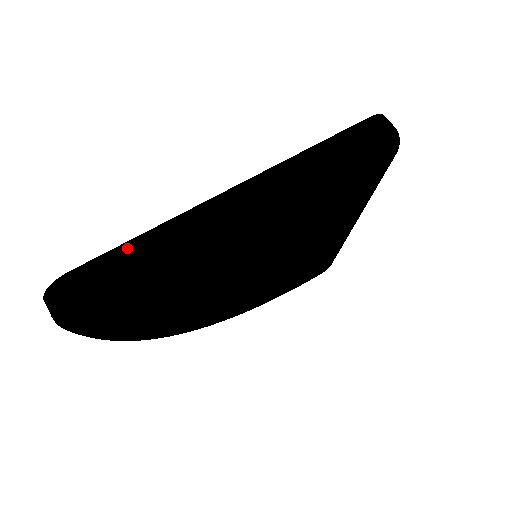
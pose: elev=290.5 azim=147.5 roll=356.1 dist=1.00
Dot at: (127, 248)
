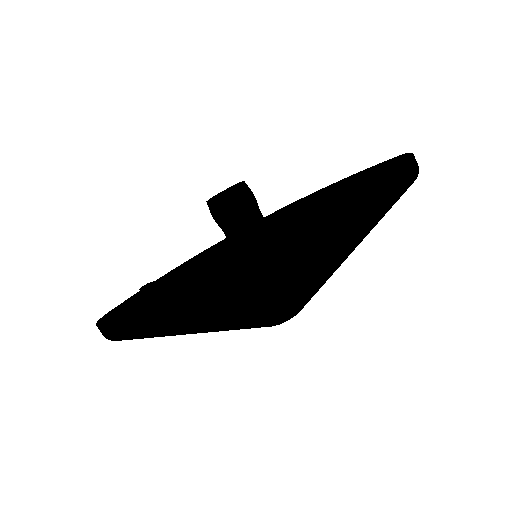
Dot at: (116, 326)
